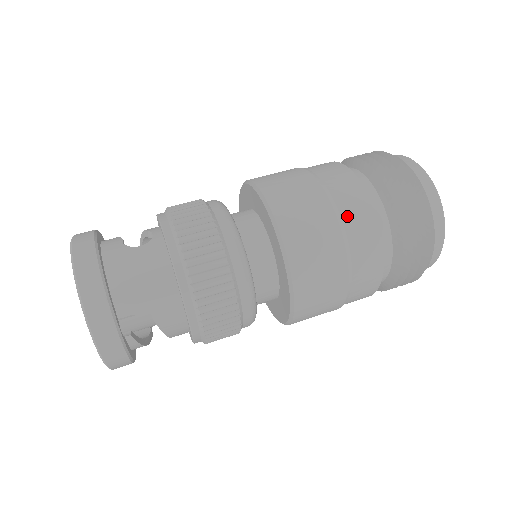
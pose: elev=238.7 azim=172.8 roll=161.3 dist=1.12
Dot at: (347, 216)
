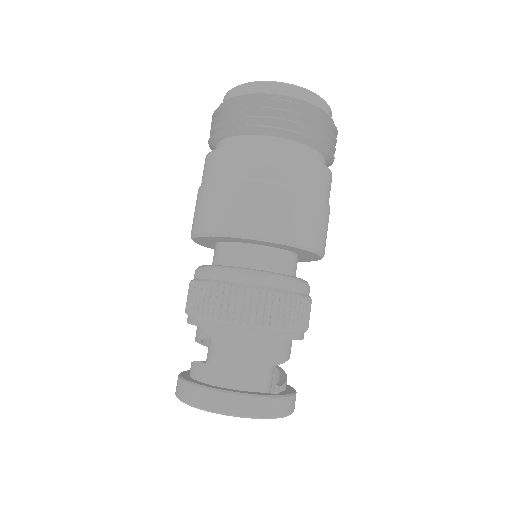
Dot at: (272, 174)
